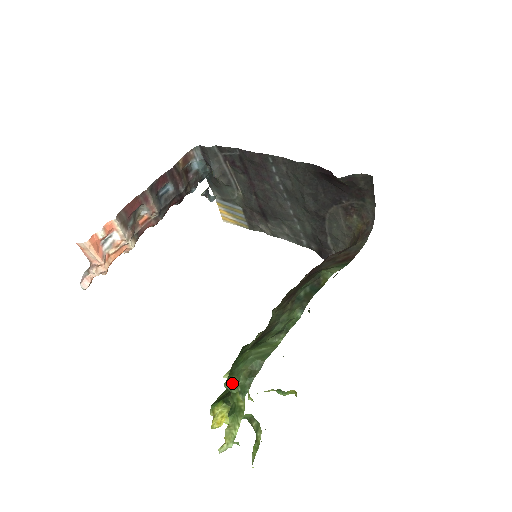
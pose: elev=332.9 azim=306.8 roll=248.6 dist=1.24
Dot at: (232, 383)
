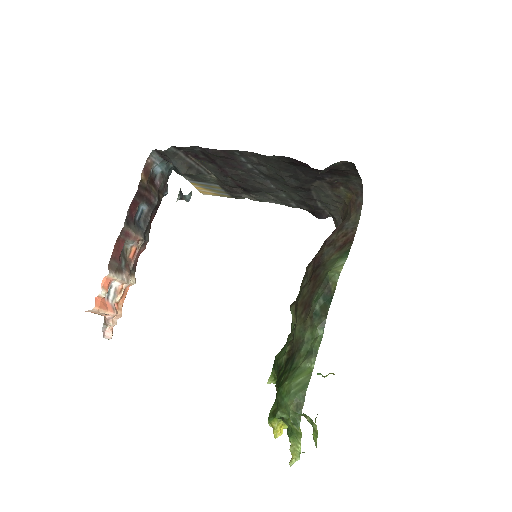
Dot at: (283, 413)
